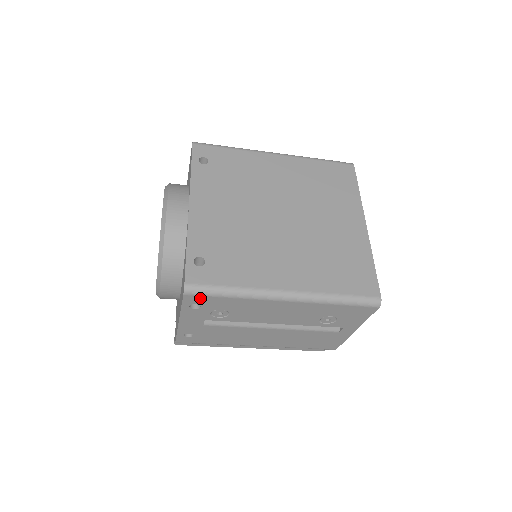
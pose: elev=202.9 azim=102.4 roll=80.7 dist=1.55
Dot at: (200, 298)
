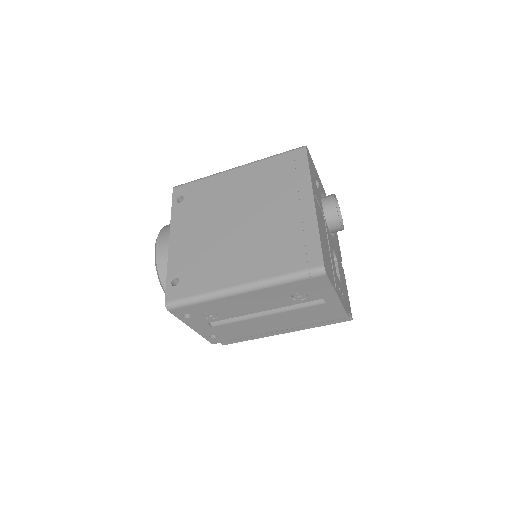
Dot at: (181, 309)
